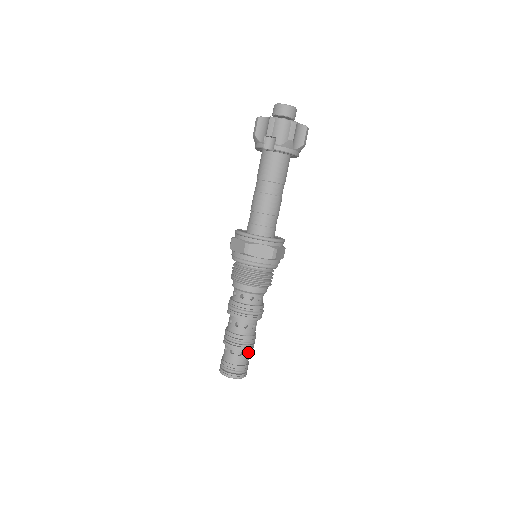
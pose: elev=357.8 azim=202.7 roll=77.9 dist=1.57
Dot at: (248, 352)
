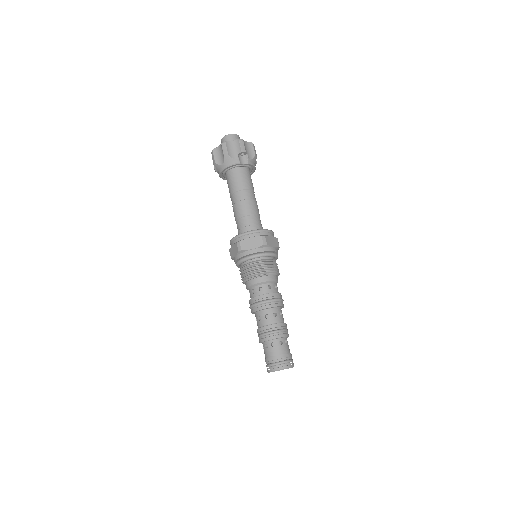
Dot at: occluded
